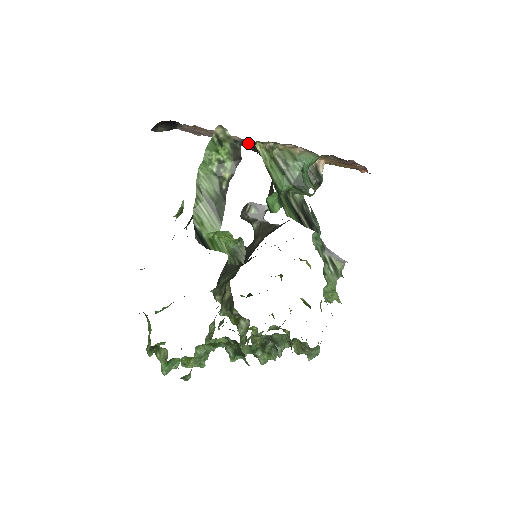
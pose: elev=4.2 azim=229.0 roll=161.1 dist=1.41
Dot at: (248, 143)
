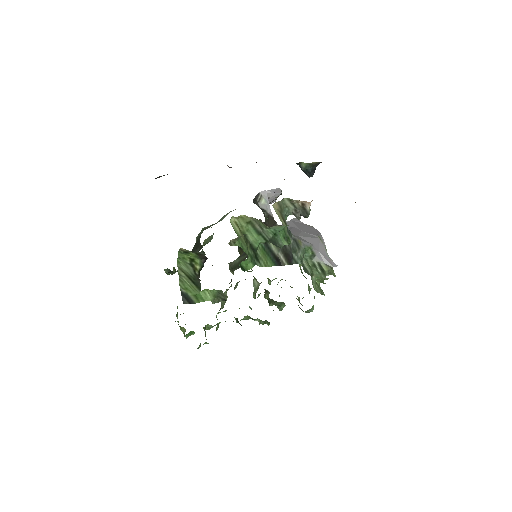
Dot at: occluded
